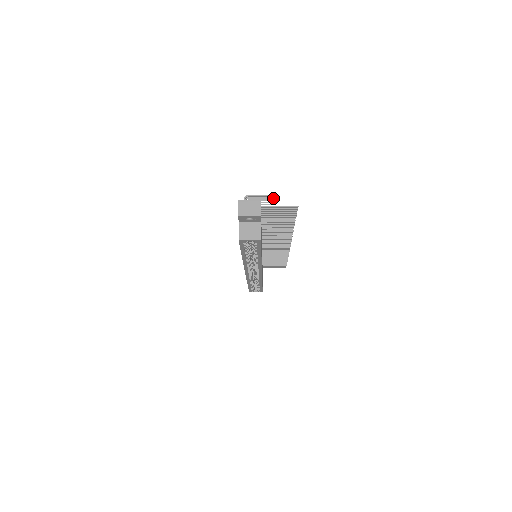
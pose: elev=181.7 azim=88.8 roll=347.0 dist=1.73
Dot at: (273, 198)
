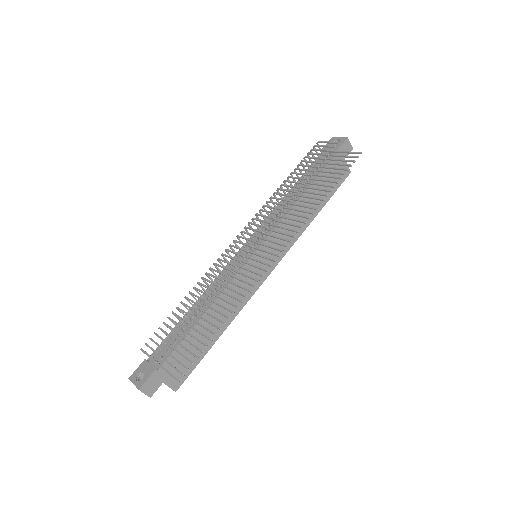
Dot at: occluded
